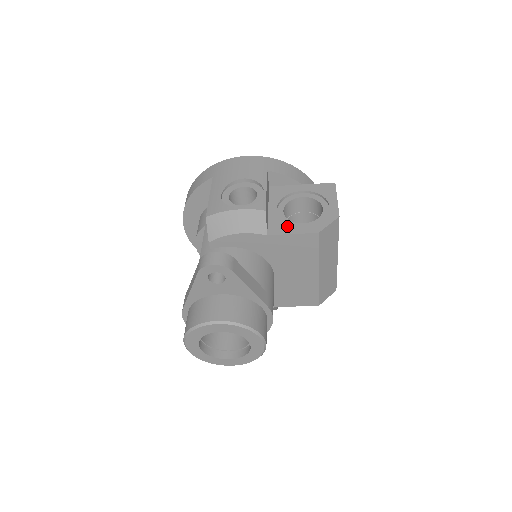
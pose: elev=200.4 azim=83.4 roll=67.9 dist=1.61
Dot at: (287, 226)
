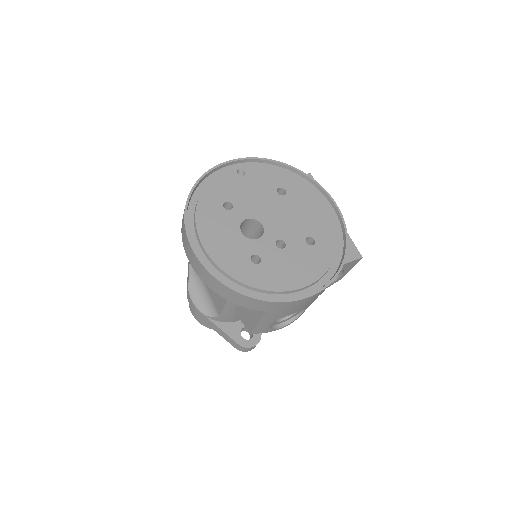
Dot at: occluded
